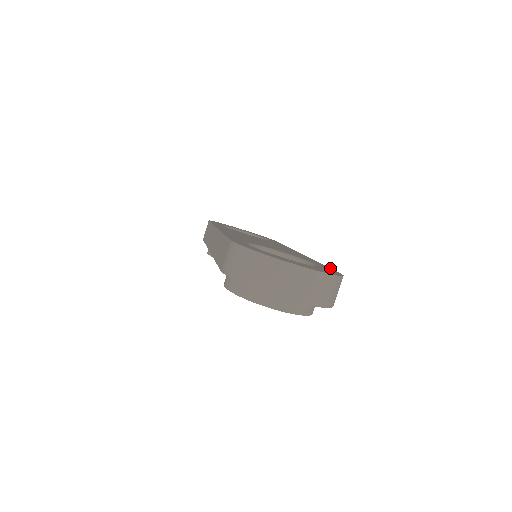
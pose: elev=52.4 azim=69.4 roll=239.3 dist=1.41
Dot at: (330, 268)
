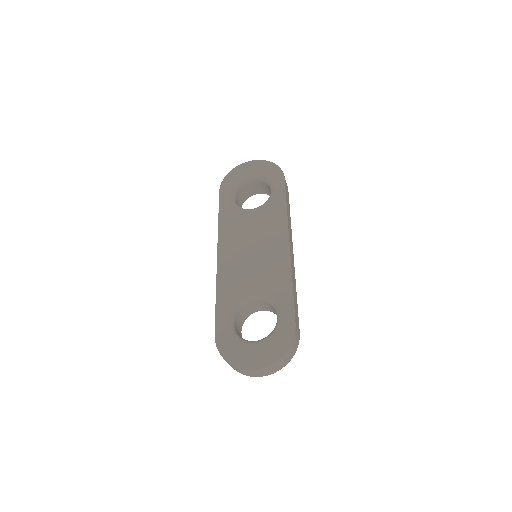
Dot at: (293, 308)
